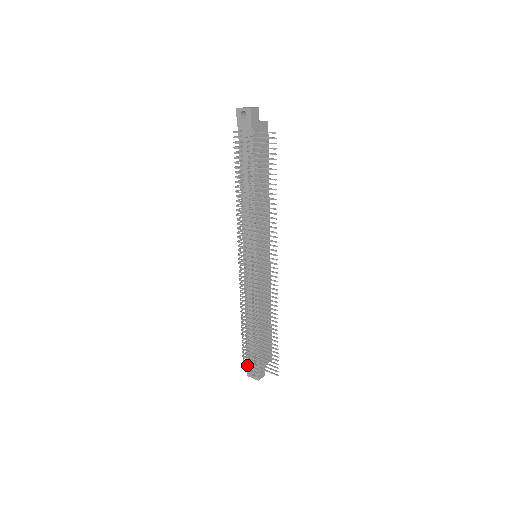
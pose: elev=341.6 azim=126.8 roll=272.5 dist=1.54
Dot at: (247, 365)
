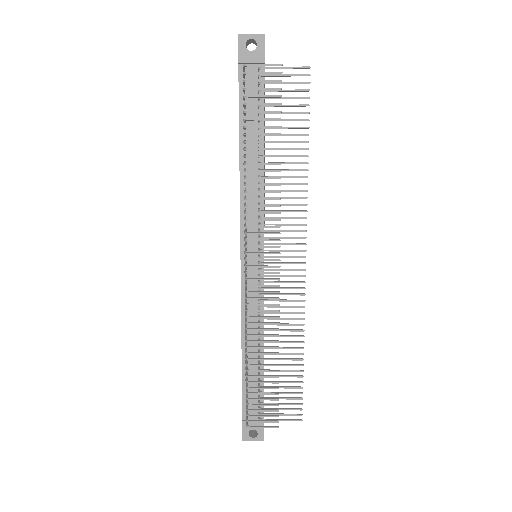
Dot at: (256, 421)
